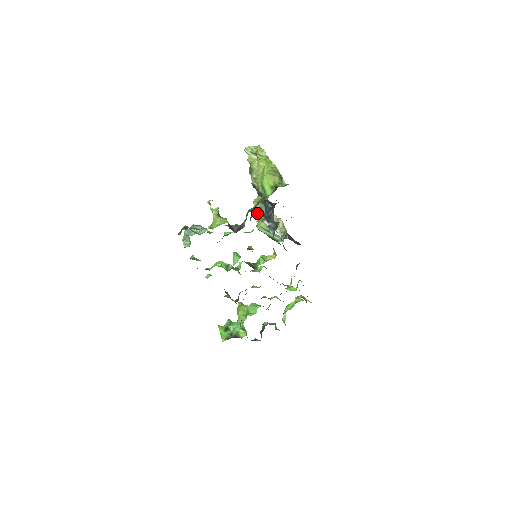
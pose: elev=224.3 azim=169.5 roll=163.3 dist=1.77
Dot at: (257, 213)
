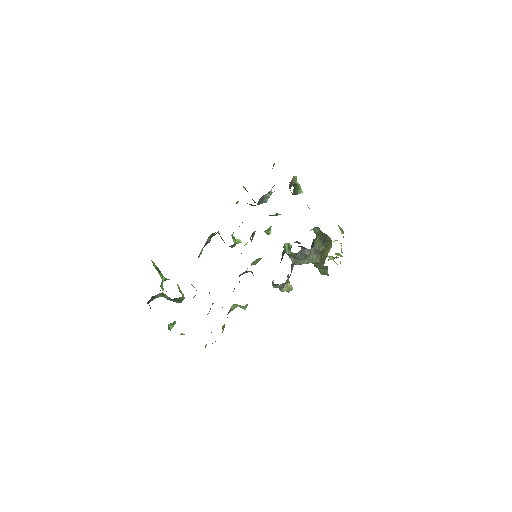
Dot at: occluded
